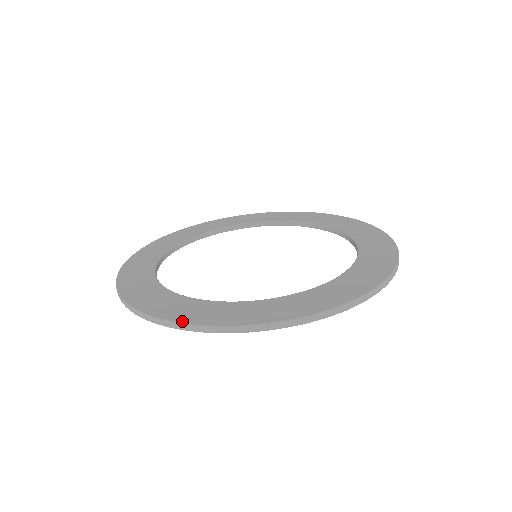
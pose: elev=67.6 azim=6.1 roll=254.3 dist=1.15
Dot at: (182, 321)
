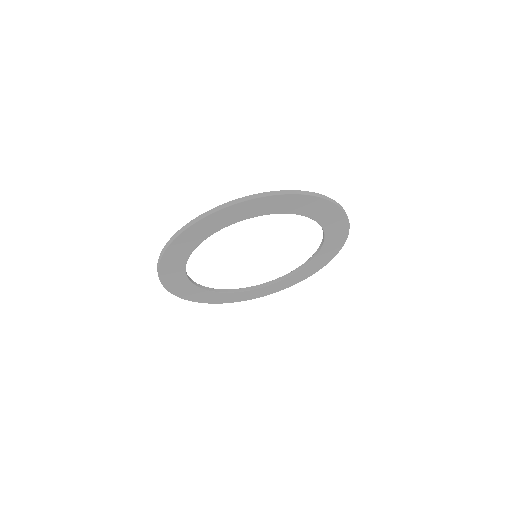
Dot at: occluded
